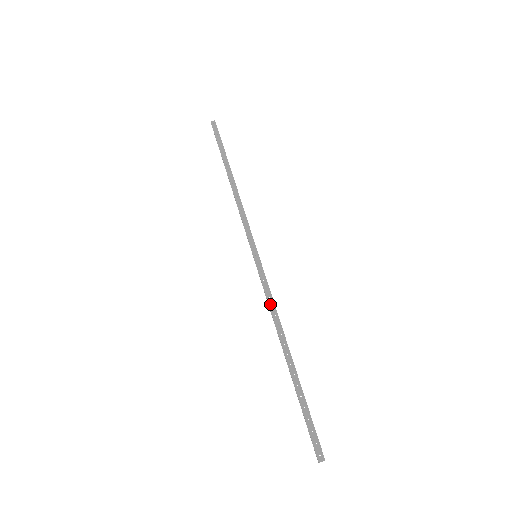
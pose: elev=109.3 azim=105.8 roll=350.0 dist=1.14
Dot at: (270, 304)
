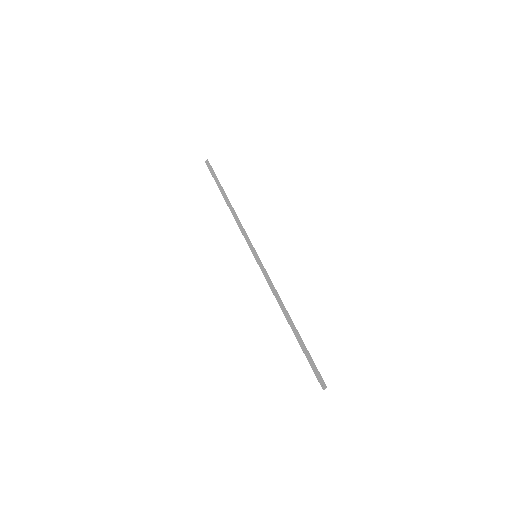
Dot at: (272, 289)
